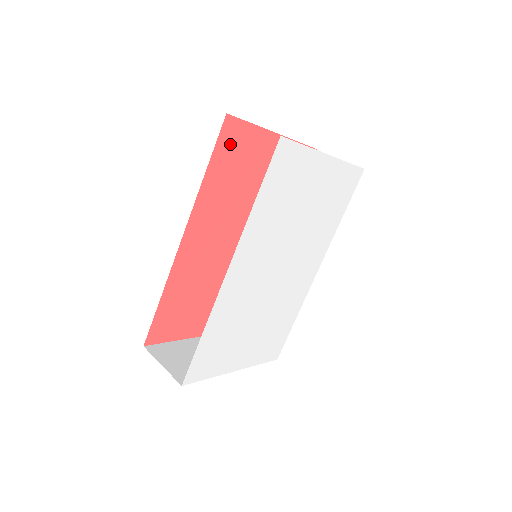
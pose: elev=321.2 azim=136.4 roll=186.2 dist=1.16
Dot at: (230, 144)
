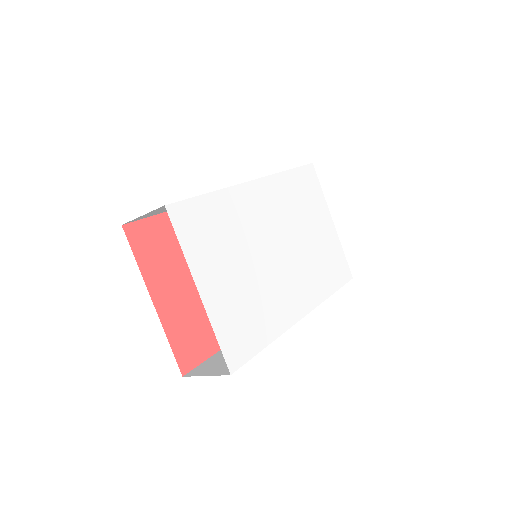
Dot at: occluded
